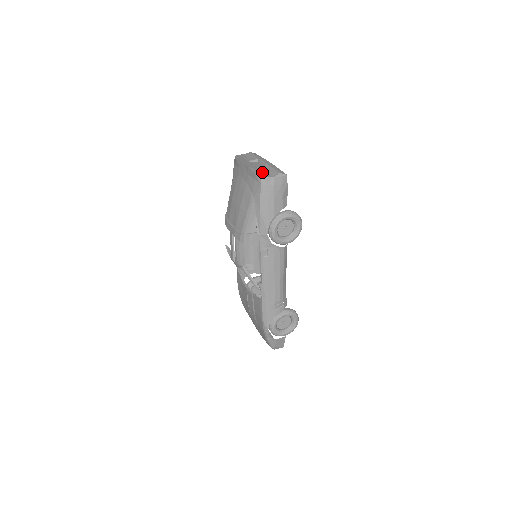
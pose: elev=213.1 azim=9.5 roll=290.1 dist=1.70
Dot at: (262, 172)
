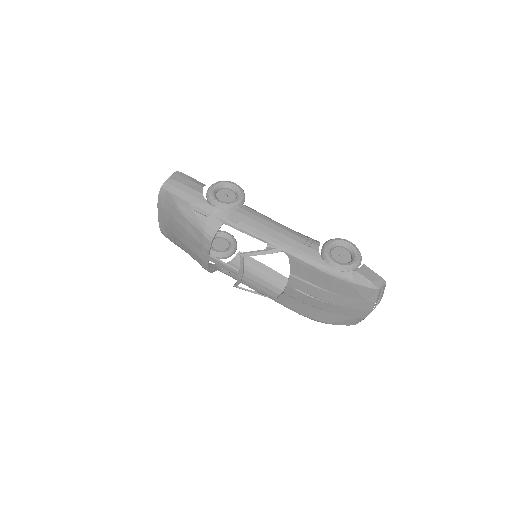
Dot at: occluded
